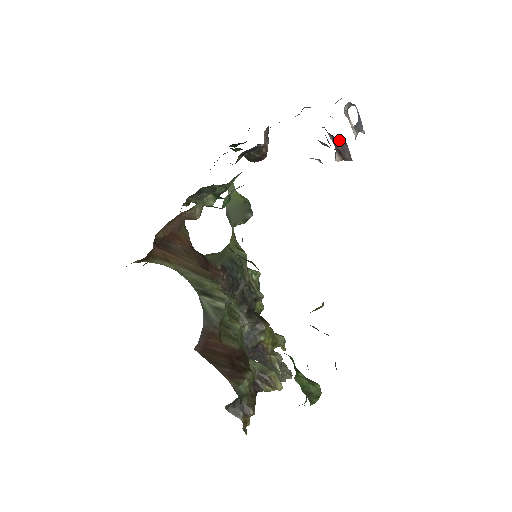
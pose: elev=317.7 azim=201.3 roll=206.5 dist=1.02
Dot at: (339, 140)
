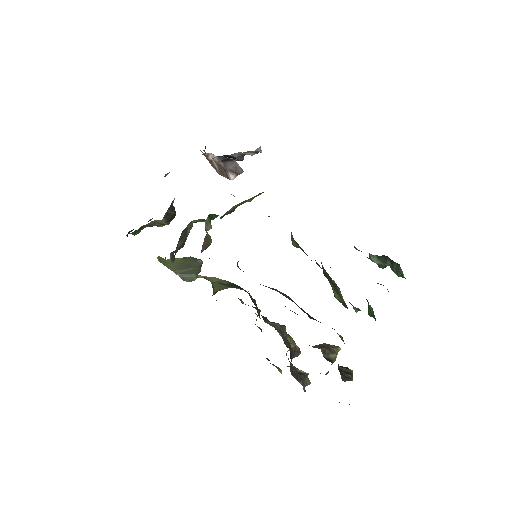
Dot at: (228, 162)
